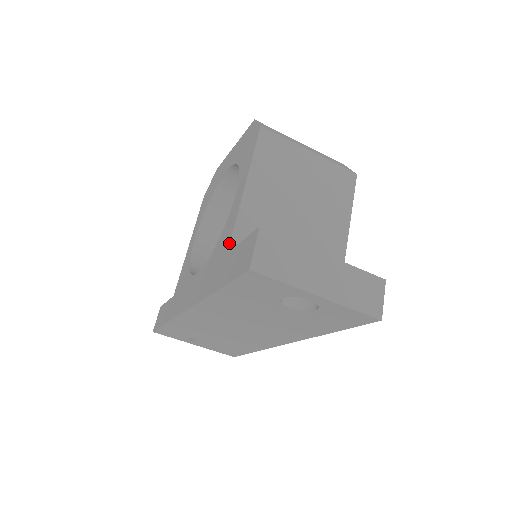
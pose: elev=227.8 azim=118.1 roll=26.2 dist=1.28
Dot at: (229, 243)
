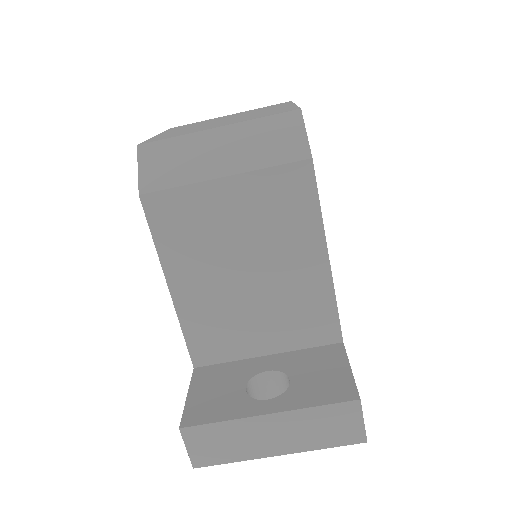
Dot at: occluded
